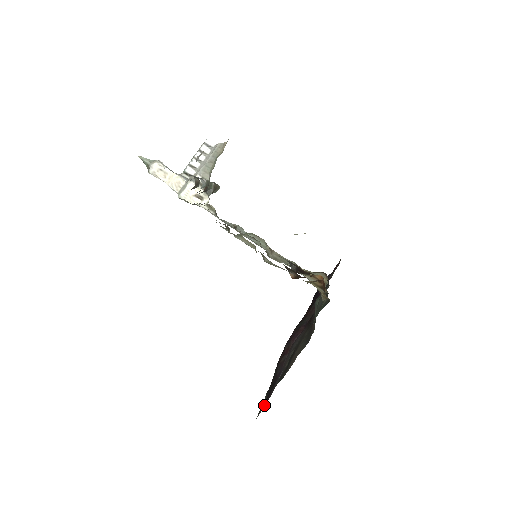
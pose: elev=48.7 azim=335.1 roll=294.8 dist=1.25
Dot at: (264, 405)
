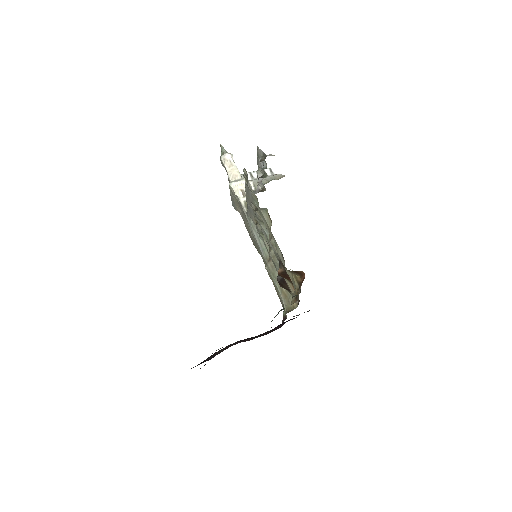
Dot at: occluded
